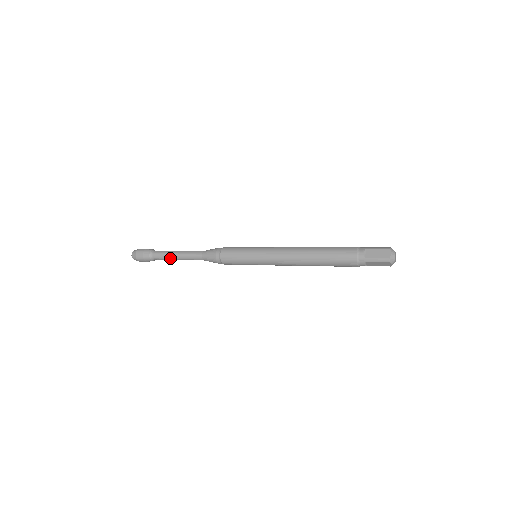
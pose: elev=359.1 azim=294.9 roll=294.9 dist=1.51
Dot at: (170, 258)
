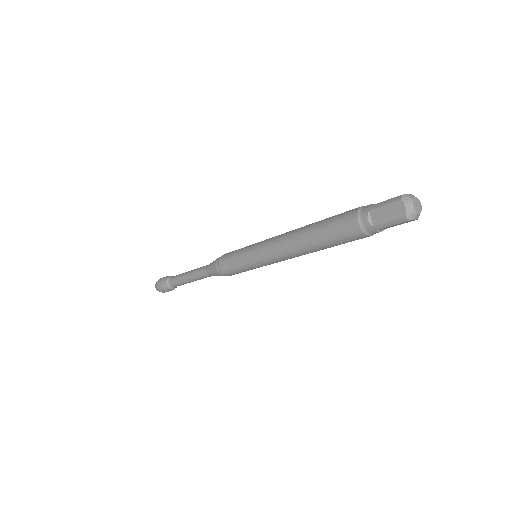
Dot at: (185, 283)
